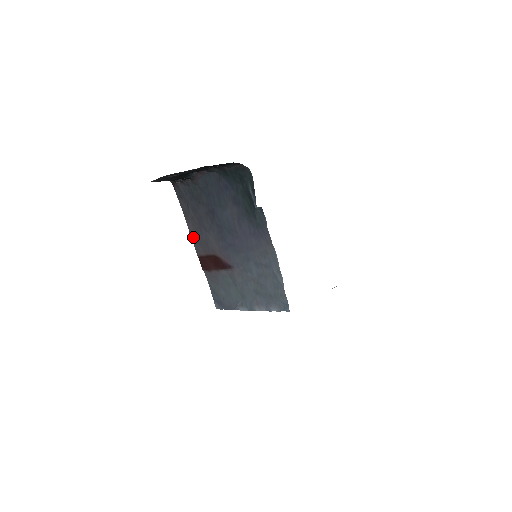
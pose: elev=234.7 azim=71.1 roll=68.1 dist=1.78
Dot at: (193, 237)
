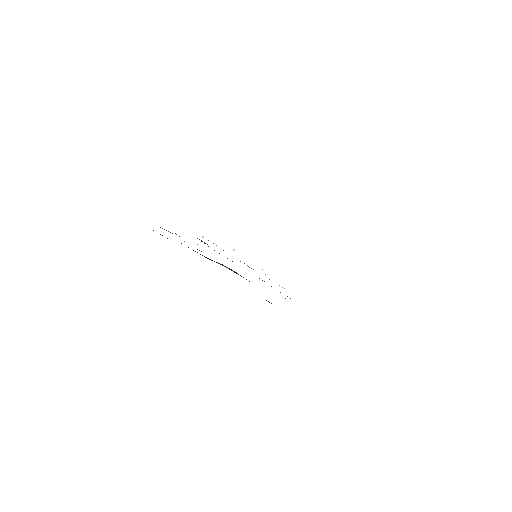
Dot at: occluded
